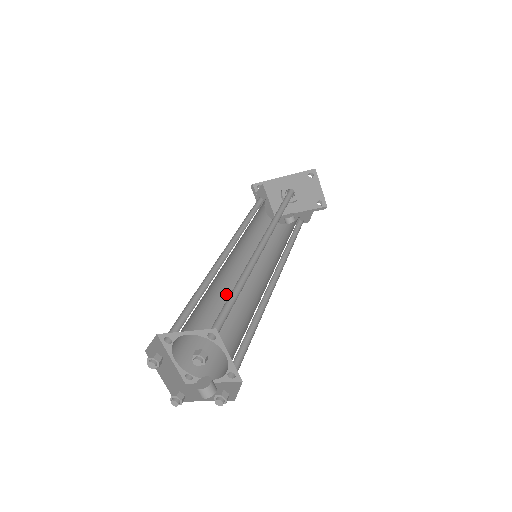
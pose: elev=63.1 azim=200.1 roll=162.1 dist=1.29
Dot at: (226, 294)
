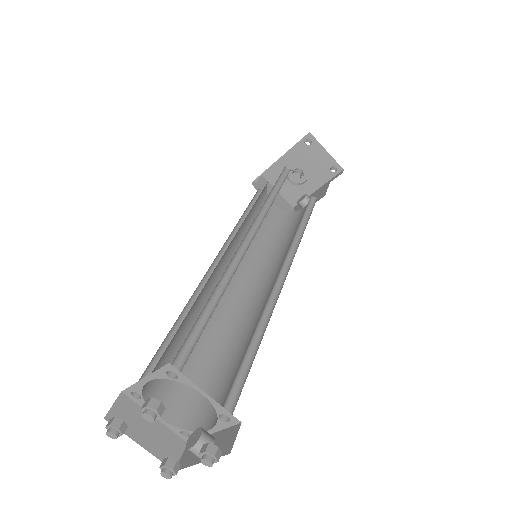
Dot at: (229, 313)
